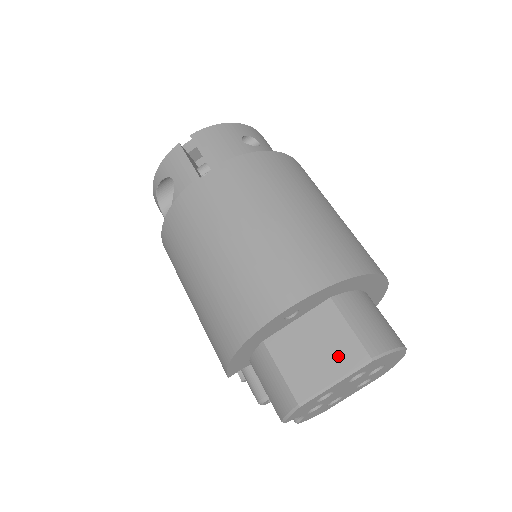
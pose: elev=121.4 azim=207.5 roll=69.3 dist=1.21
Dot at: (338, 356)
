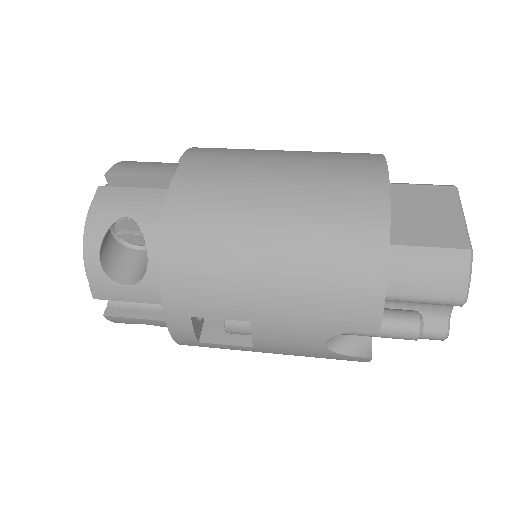
Dot at: (440, 203)
